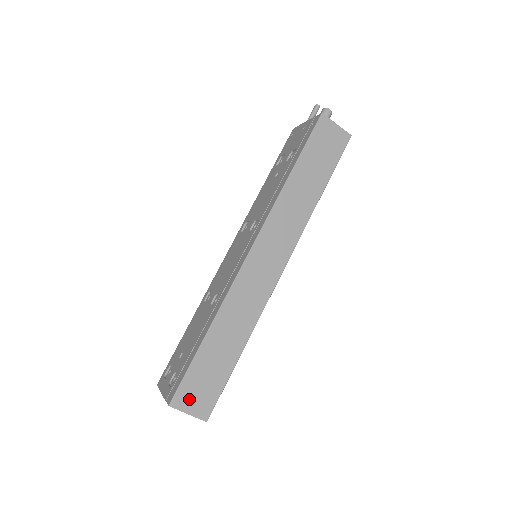
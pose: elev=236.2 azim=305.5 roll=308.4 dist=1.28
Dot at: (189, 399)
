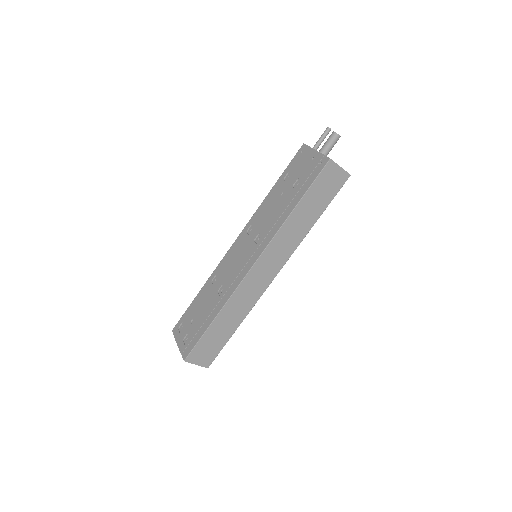
Dot at: (198, 357)
